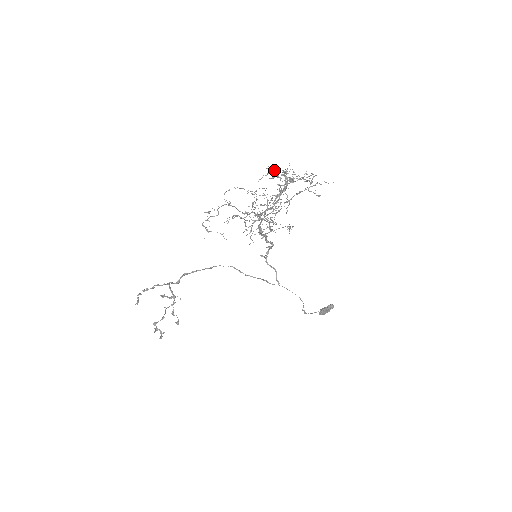
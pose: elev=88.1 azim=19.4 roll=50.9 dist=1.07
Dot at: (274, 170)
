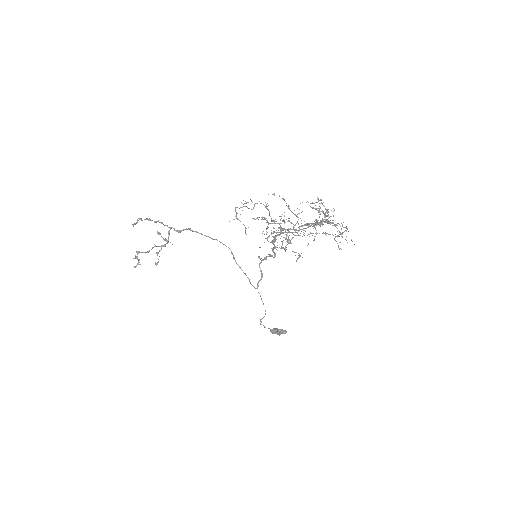
Dot at: (319, 203)
